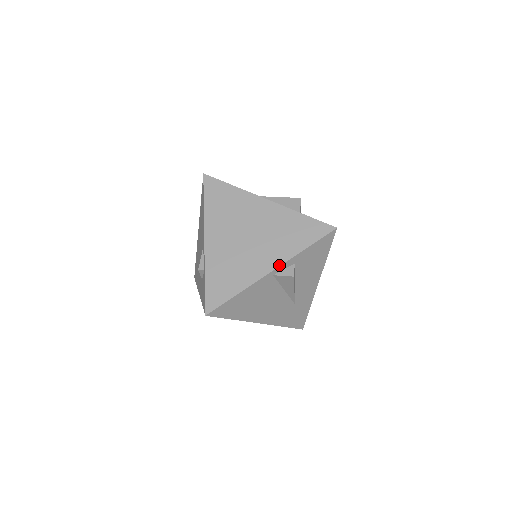
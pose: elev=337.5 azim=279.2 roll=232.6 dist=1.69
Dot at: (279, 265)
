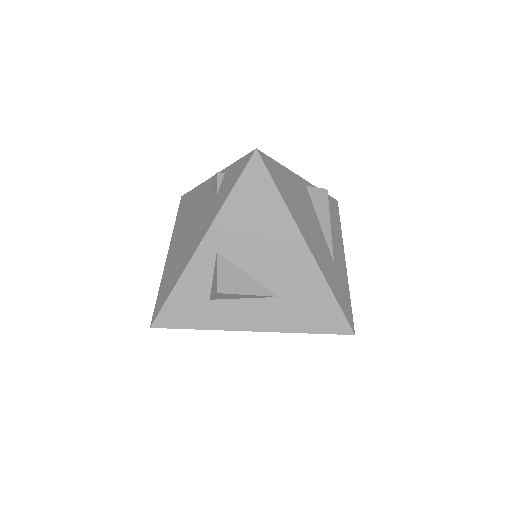
Dot at: (307, 182)
